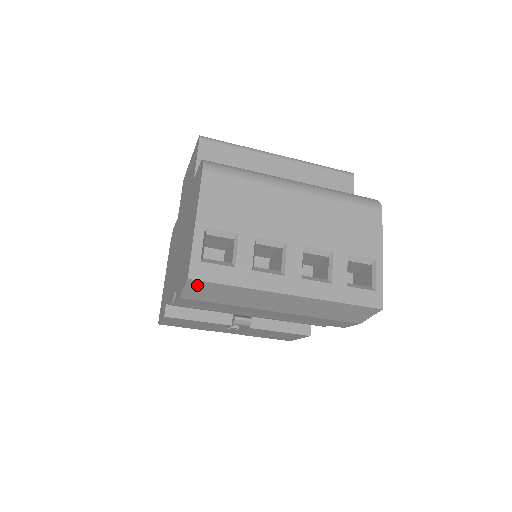
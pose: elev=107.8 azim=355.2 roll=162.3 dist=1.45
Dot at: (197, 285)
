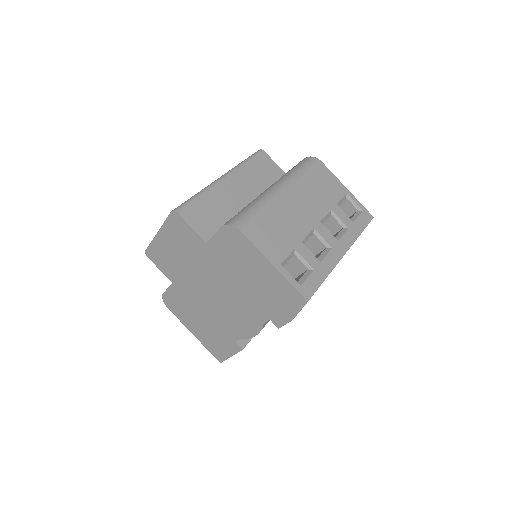
Dot at: occluded
